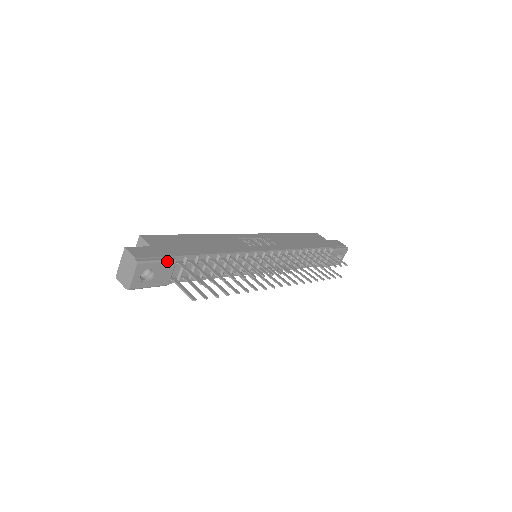
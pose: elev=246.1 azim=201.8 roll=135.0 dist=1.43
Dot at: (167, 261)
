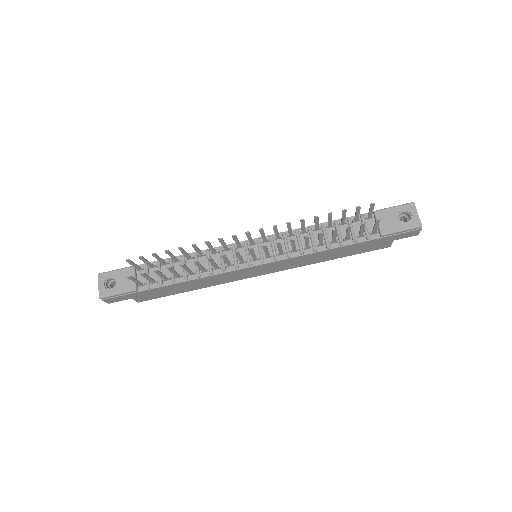
Dot at: (124, 268)
